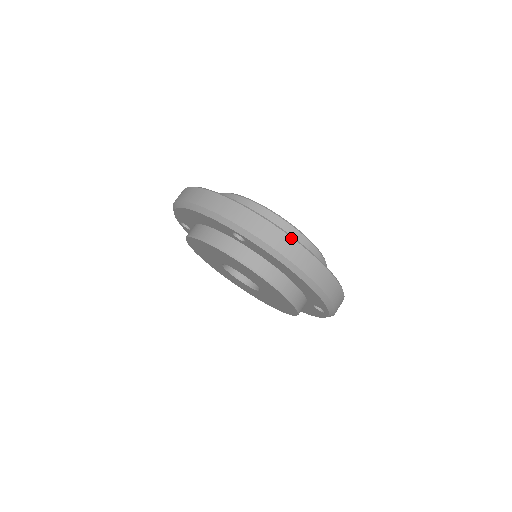
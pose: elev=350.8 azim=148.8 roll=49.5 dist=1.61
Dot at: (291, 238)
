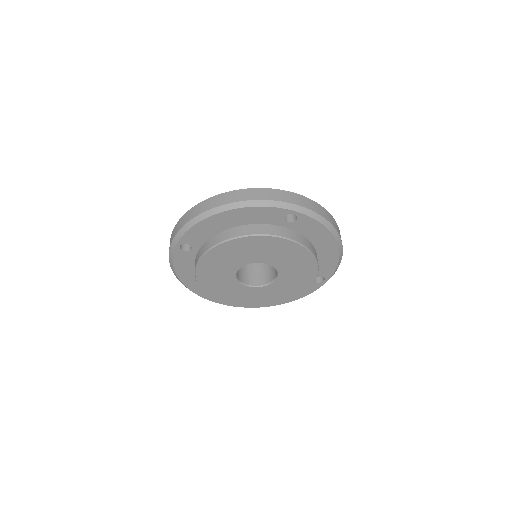
Dot at: (325, 209)
